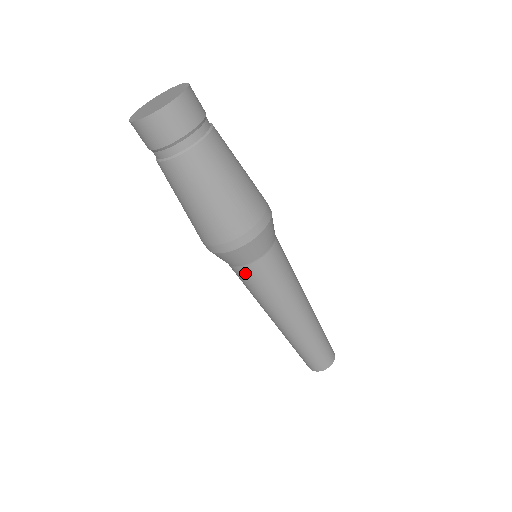
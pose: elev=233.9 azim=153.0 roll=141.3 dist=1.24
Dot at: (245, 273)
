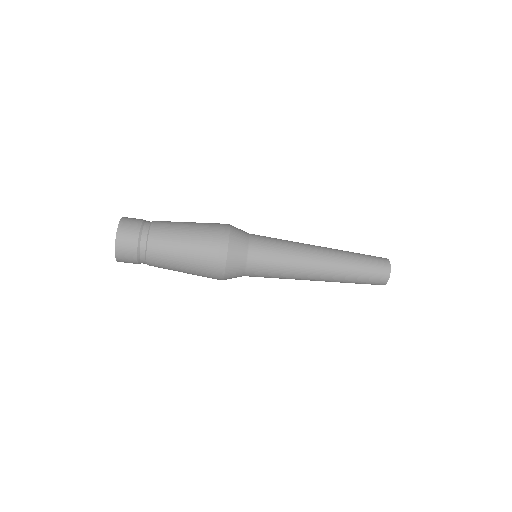
Dot at: (255, 258)
